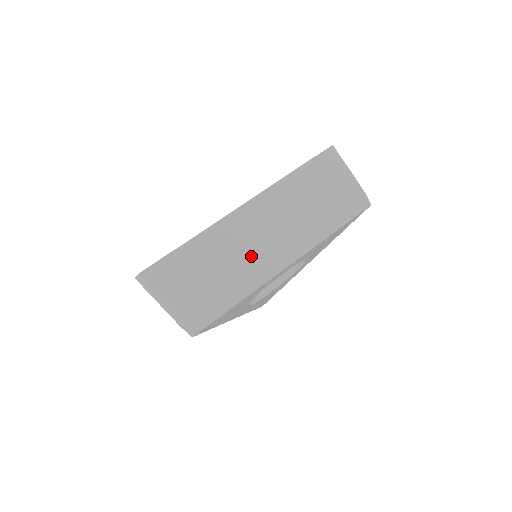
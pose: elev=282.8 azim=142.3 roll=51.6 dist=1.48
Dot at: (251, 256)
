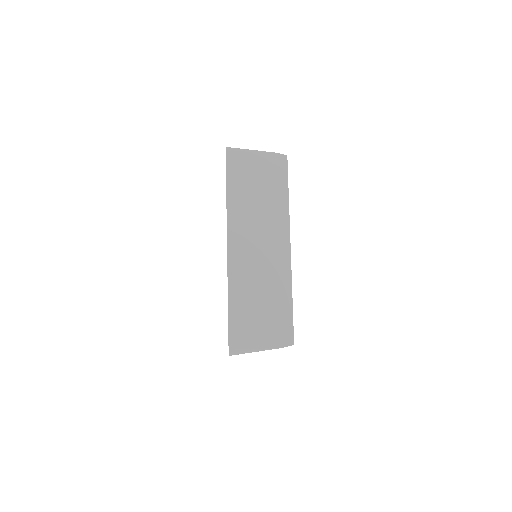
Dot at: (267, 267)
